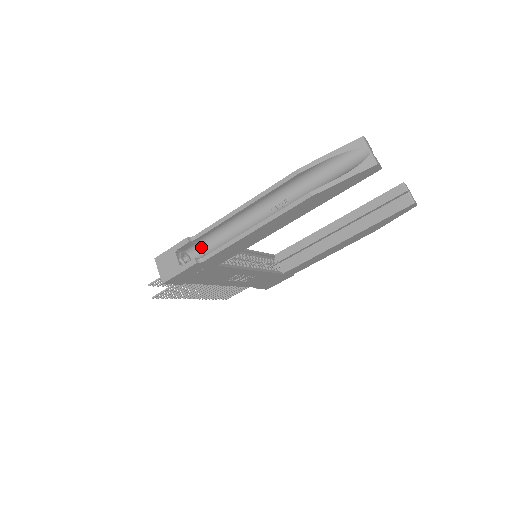
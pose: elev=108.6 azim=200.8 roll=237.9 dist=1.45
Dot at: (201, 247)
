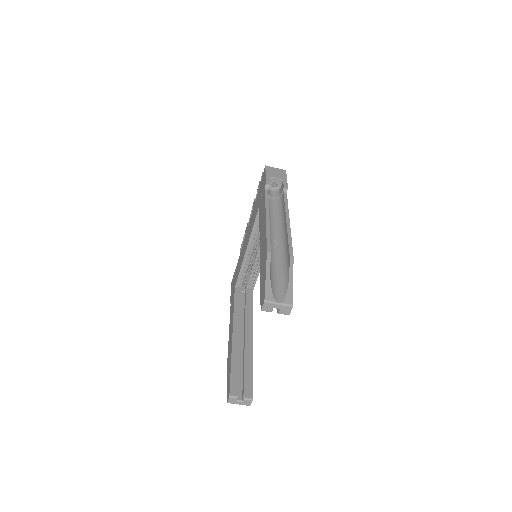
Dot at: occluded
